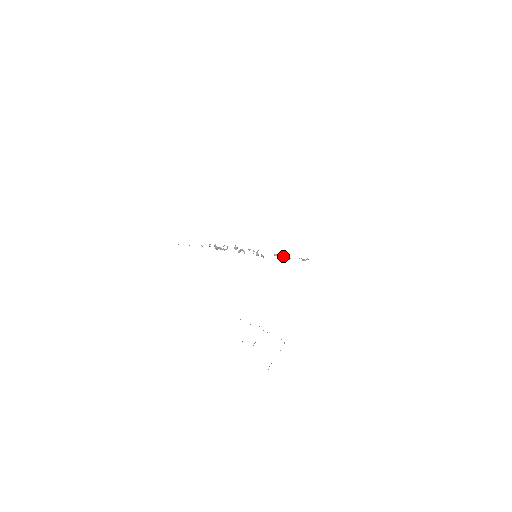
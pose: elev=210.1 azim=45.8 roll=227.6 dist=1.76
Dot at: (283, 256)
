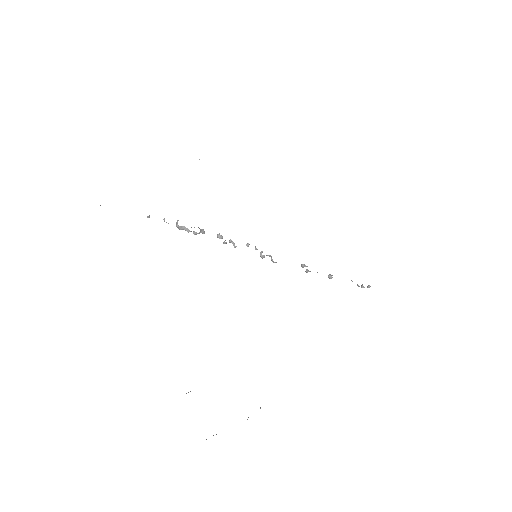
Dot at: occluded
